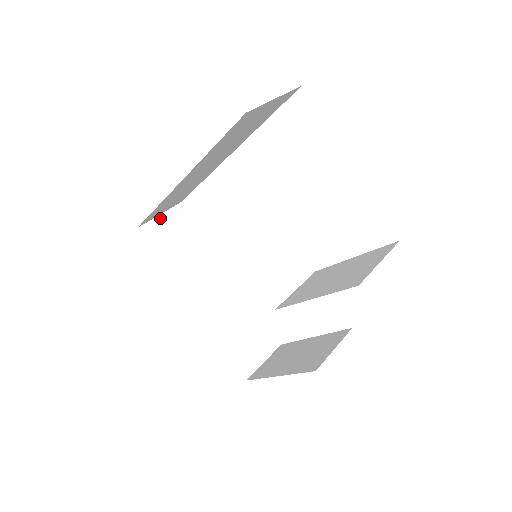
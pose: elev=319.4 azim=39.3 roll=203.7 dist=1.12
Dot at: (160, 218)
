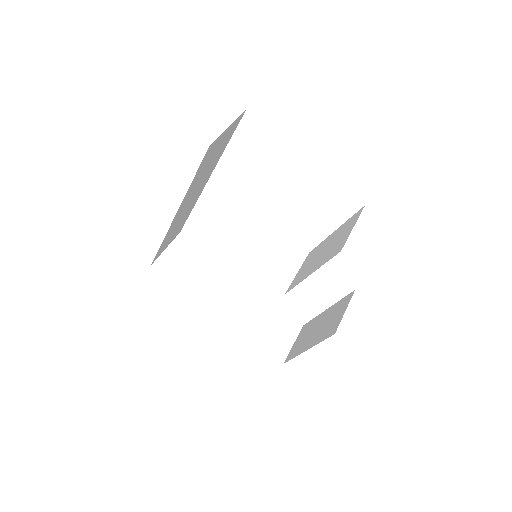
Dot at: (167, 251)
